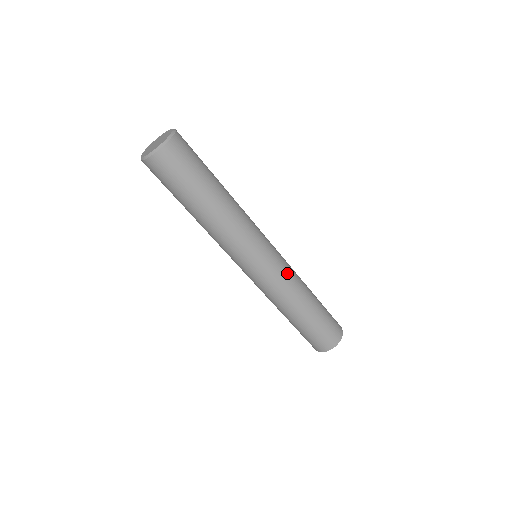
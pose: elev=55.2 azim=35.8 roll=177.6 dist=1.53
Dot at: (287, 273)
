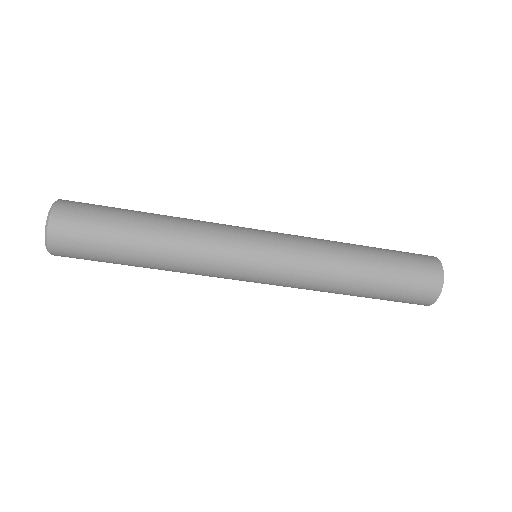
Dot at: (301, 242)
